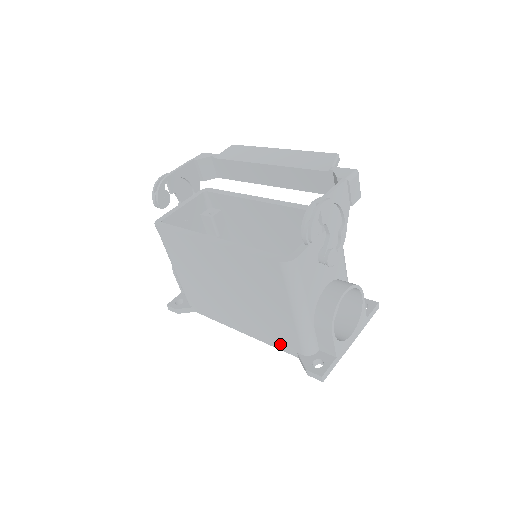
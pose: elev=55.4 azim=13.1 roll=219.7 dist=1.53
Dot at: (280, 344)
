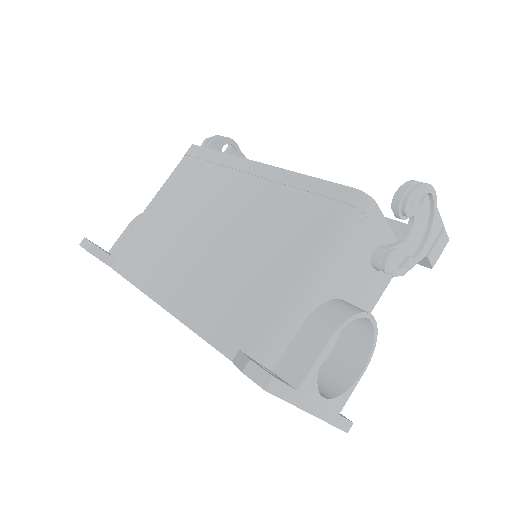
Dot at: (219, 330)
